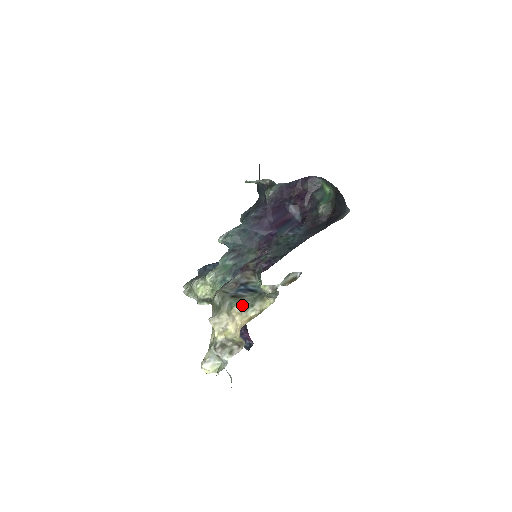
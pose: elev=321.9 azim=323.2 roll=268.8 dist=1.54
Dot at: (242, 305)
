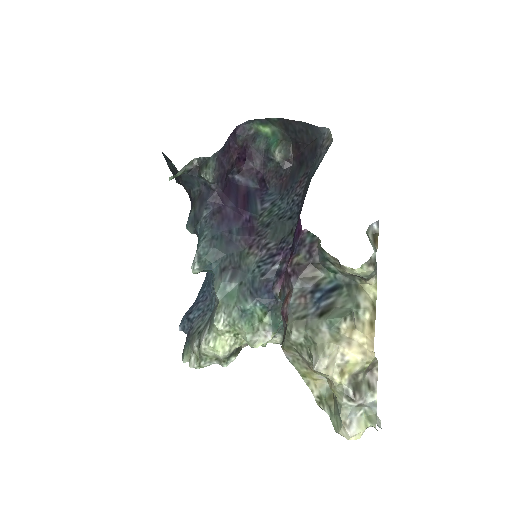
Dot at: (348, 315)
